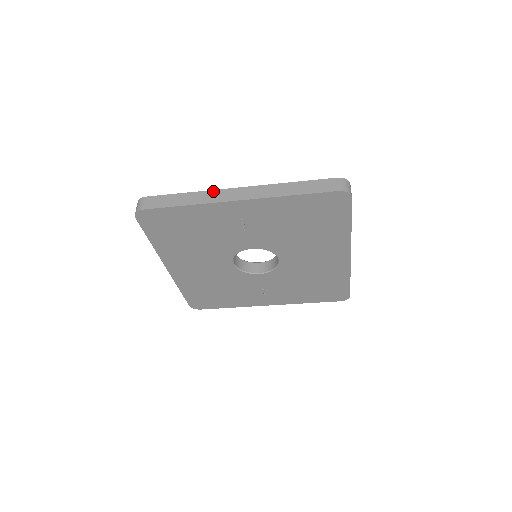
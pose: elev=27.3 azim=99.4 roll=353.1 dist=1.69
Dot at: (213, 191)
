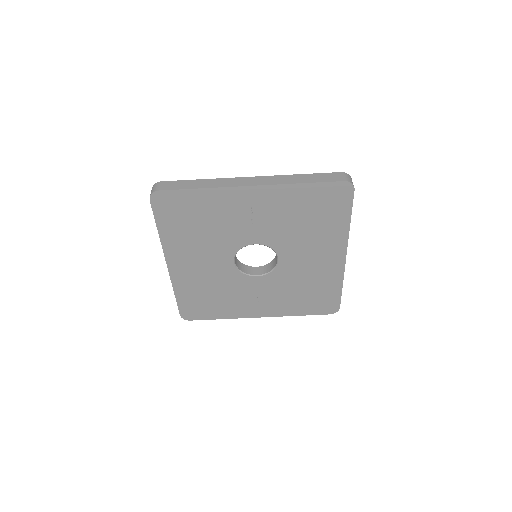
Dot at: (227, 179)
